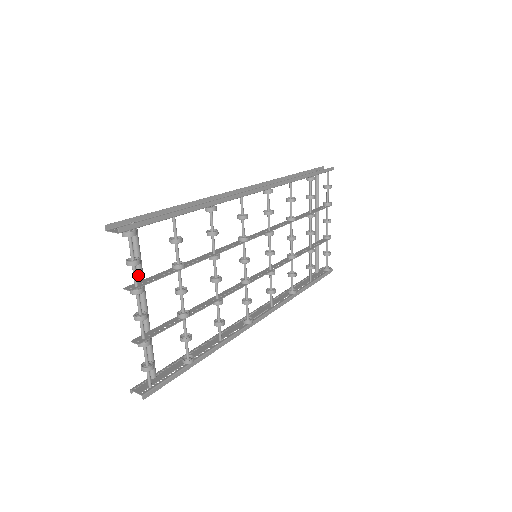
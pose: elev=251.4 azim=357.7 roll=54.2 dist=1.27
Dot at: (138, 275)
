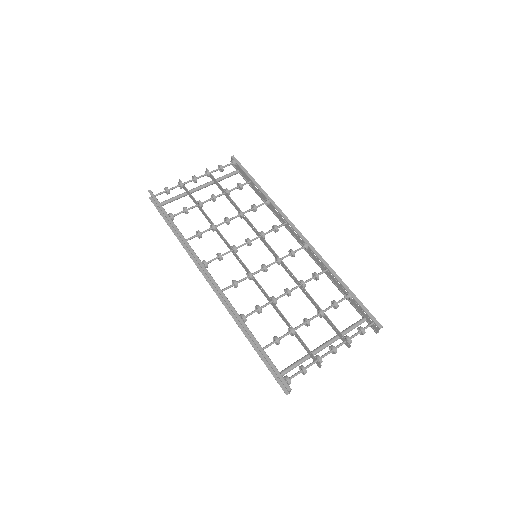
Dot at: occluded
